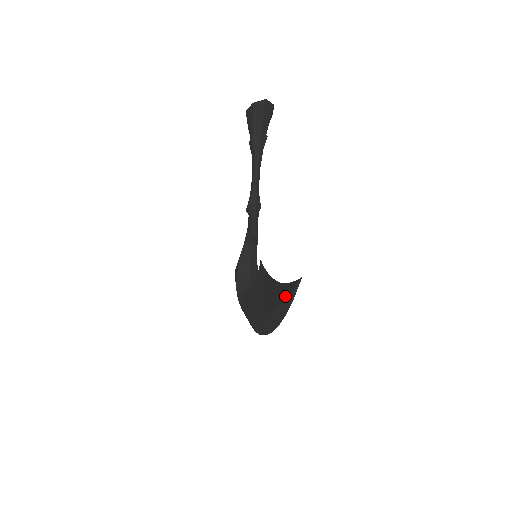
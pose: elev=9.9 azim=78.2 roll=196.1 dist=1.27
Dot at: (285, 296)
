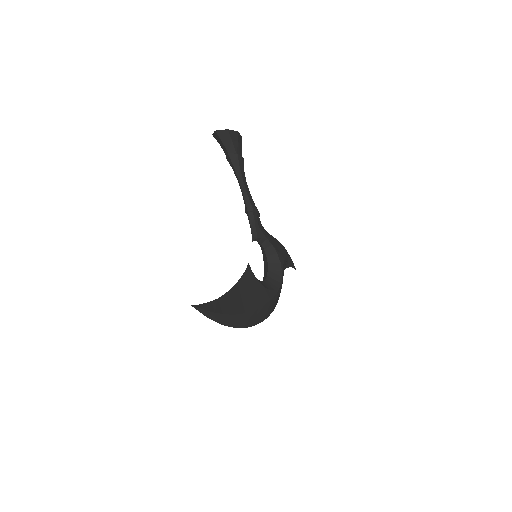
Dot at: occluded
